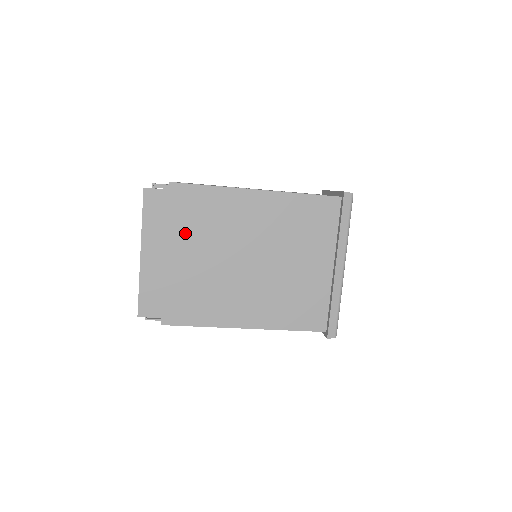
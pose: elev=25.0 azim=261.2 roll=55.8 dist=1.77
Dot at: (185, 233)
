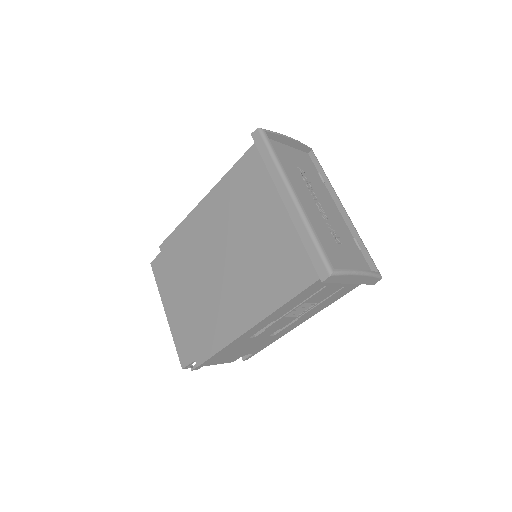
Dot at: (180, 275)
